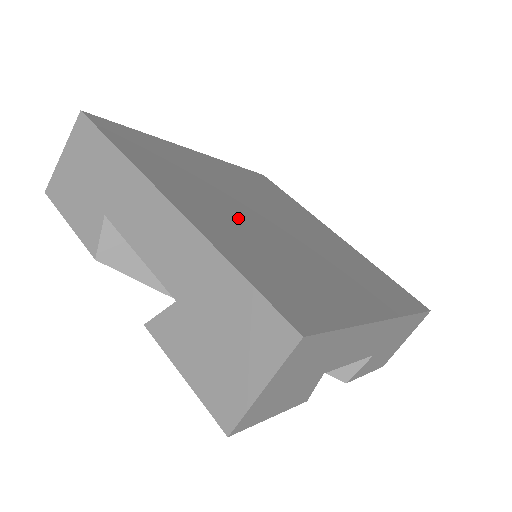
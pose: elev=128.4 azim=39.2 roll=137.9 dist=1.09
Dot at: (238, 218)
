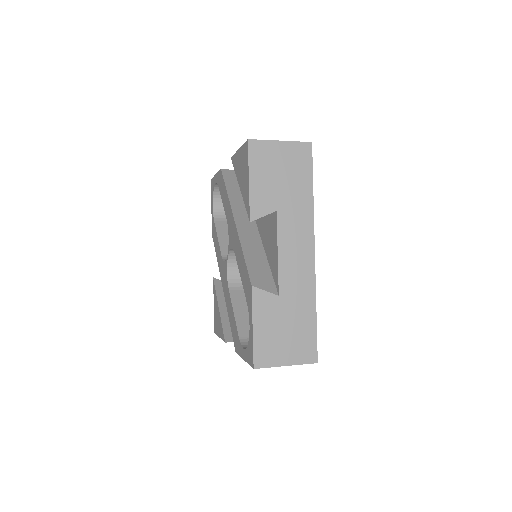
Dot at: occluded
